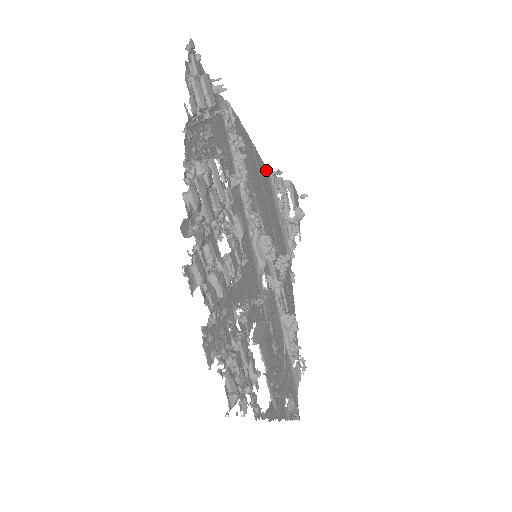
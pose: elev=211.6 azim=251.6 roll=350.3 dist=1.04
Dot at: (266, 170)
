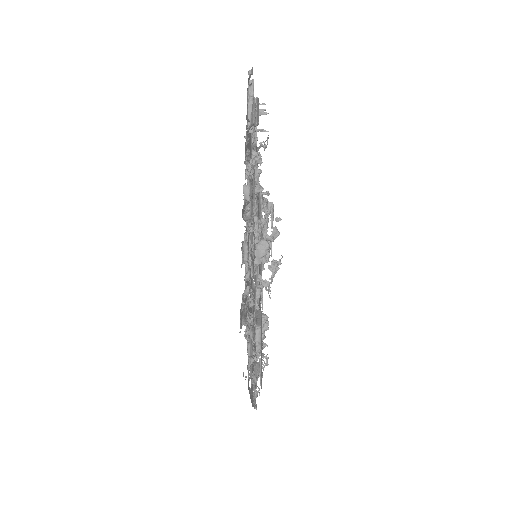
Dot at: occluded
